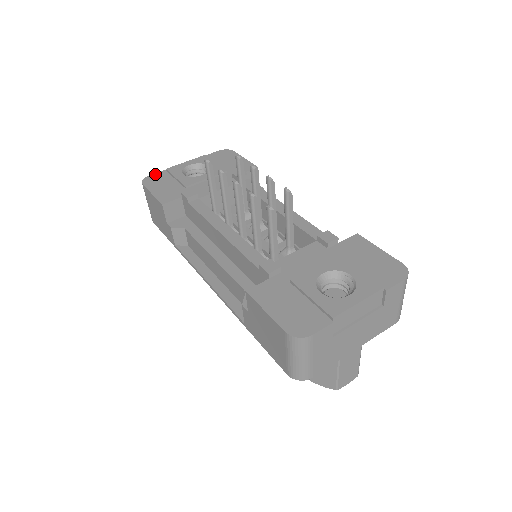
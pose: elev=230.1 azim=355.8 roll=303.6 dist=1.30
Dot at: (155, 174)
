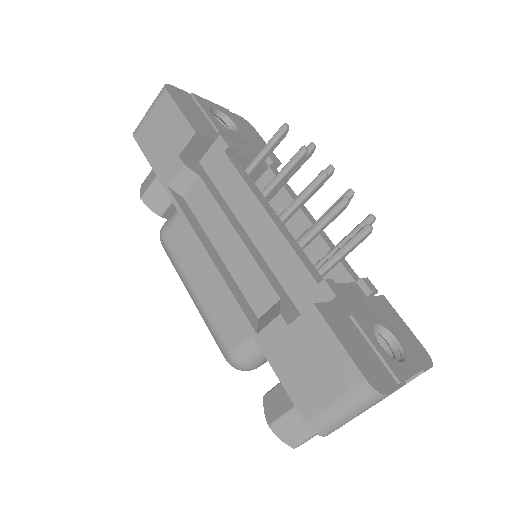
Dot at: (179, 89)
